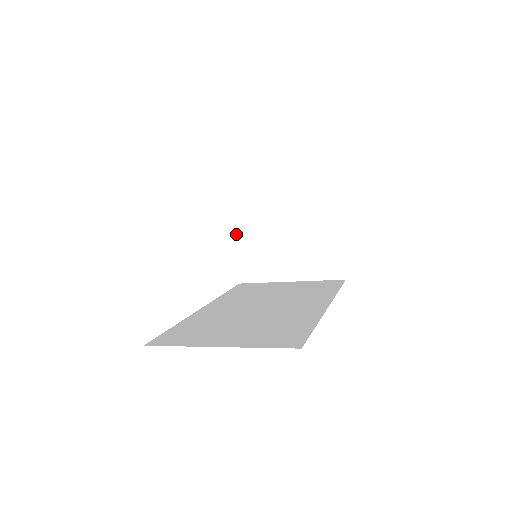
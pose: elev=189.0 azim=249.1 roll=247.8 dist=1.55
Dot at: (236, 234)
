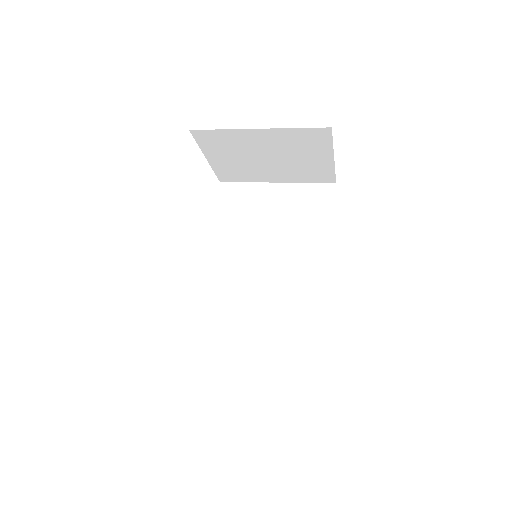
Dot at: (207, 154)
